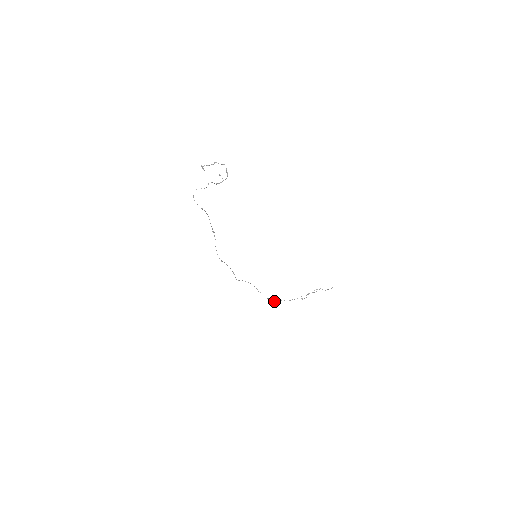
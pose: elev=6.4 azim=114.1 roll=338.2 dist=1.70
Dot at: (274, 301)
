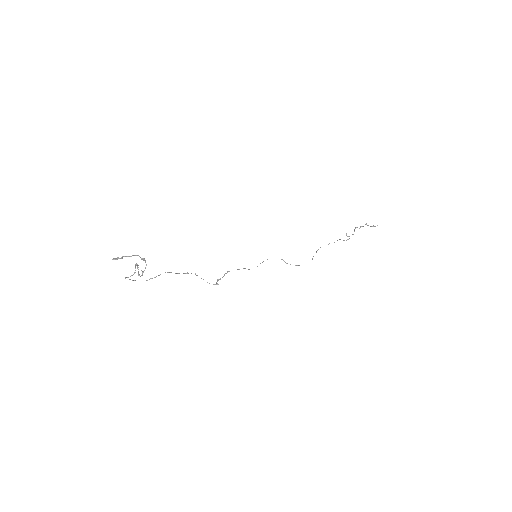
Dot at: occluded
